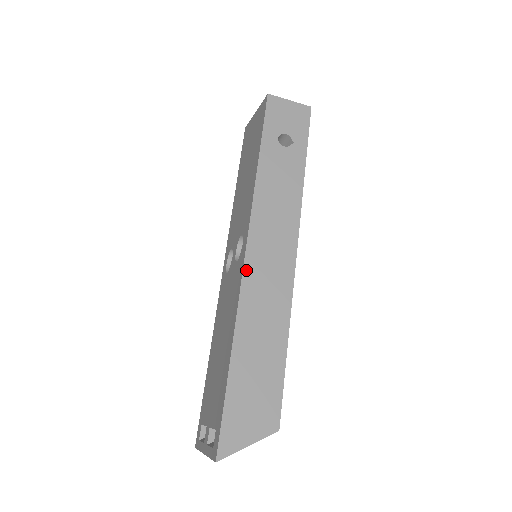
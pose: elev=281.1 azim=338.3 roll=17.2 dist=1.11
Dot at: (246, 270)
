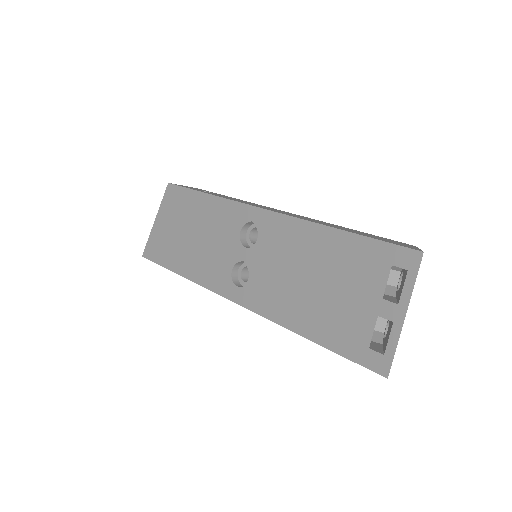
Dot at: (278, 212)
